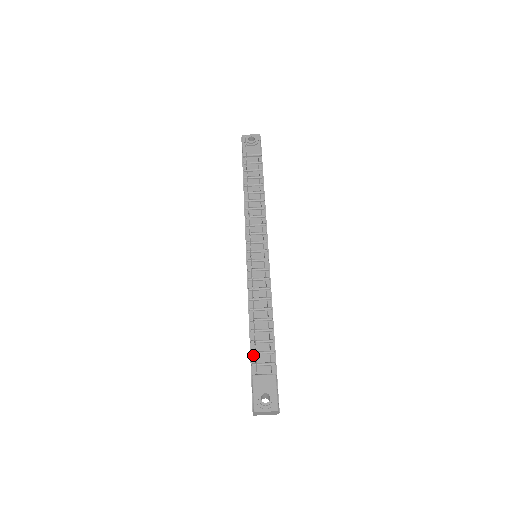
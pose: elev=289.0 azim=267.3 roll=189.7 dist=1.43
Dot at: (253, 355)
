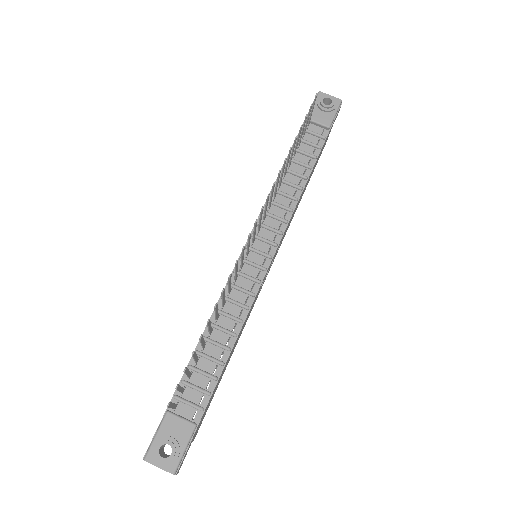
Dot at: (183, 384)
